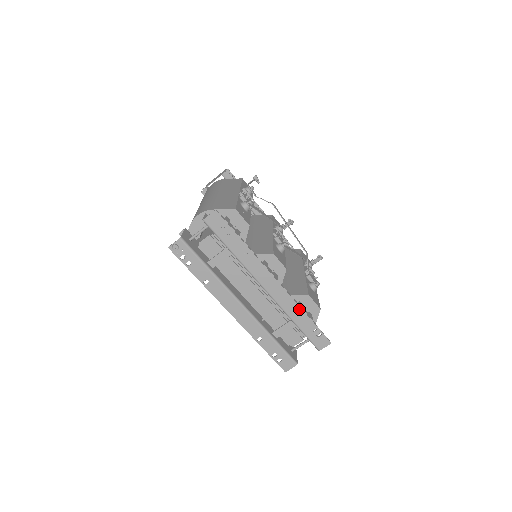
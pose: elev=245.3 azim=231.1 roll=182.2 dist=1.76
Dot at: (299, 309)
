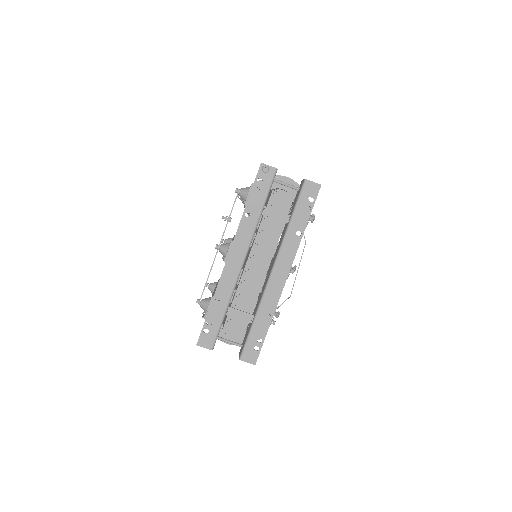
Dot at: (272, 313)
